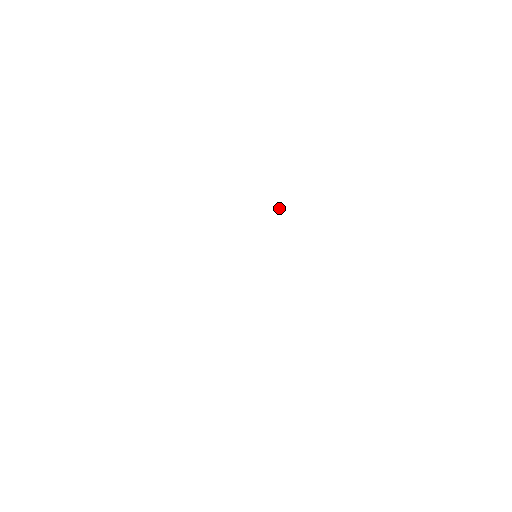
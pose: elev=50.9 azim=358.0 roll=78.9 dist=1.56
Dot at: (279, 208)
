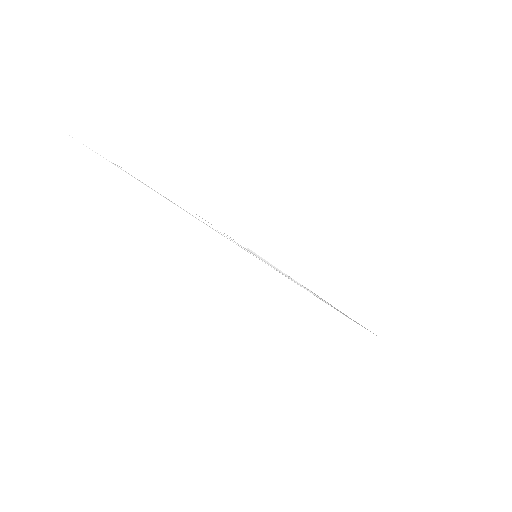
Dot at: occluded
